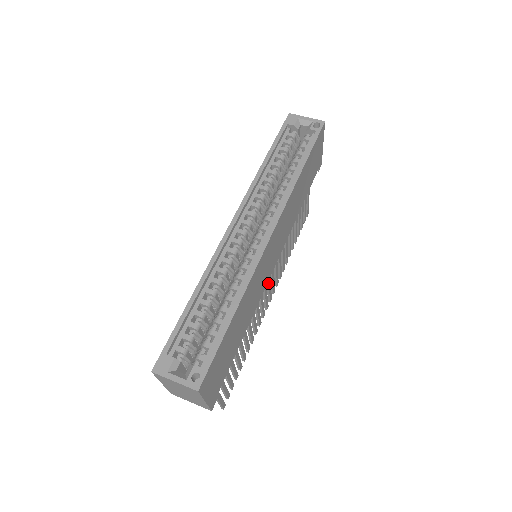
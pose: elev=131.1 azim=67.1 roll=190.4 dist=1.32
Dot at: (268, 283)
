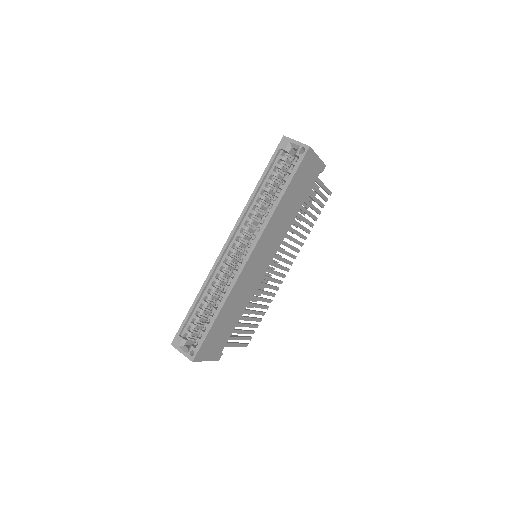
Dot at: (276, 267)
